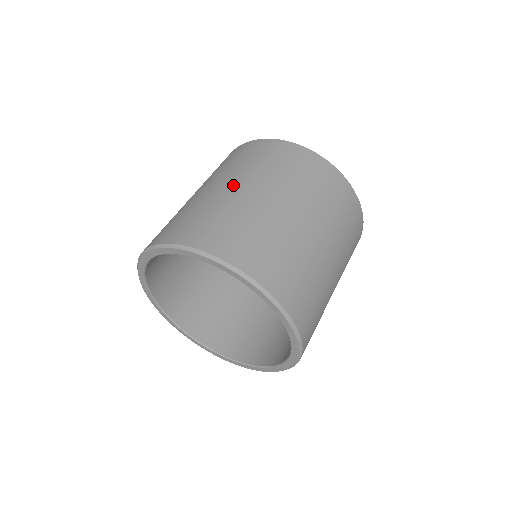
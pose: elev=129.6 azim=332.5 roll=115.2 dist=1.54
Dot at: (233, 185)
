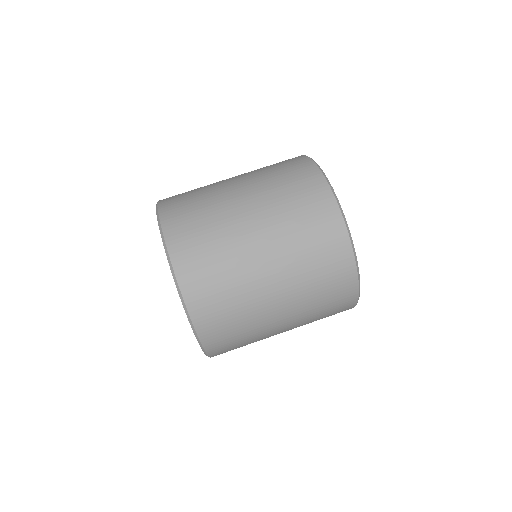
Dot at: (256, 230)
